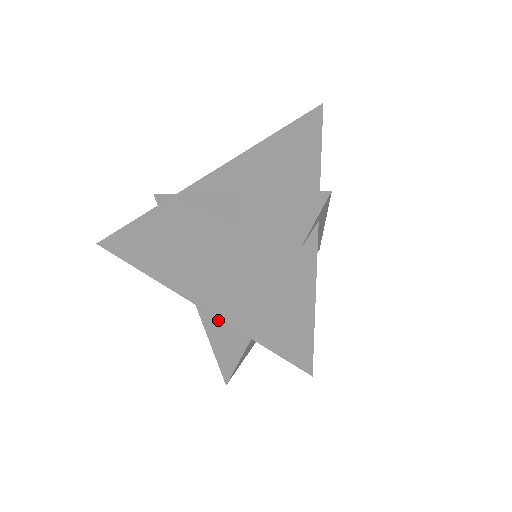
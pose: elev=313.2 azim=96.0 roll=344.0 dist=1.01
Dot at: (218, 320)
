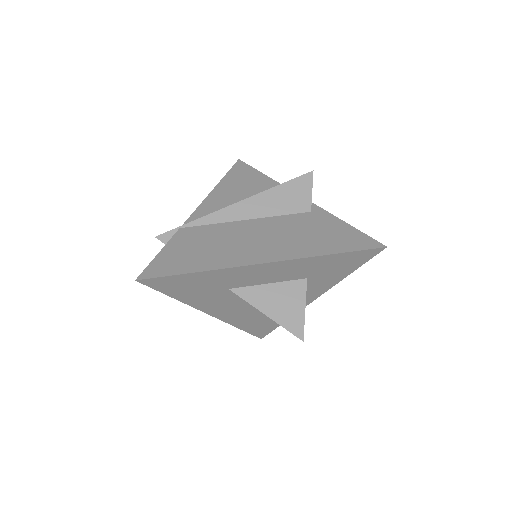
Dot at: (271, 296)
